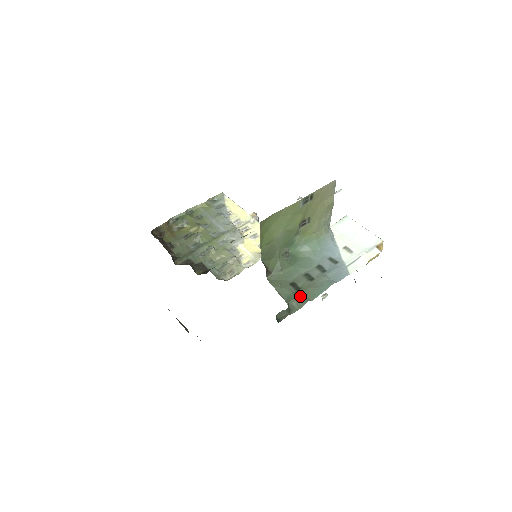
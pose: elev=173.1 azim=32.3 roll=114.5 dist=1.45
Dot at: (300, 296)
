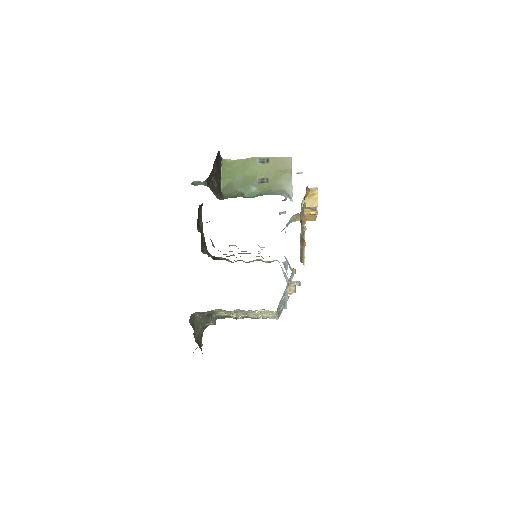
Dot at: occluded
